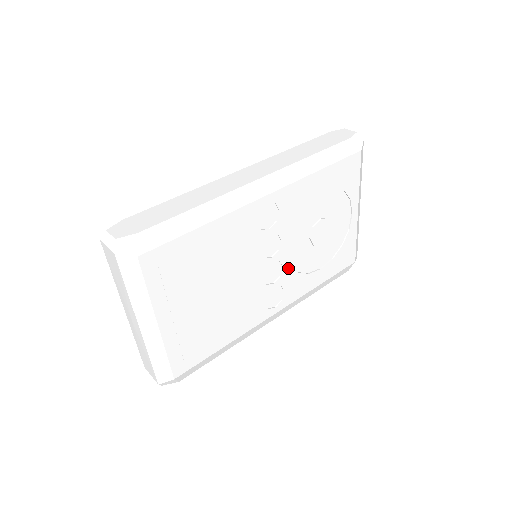
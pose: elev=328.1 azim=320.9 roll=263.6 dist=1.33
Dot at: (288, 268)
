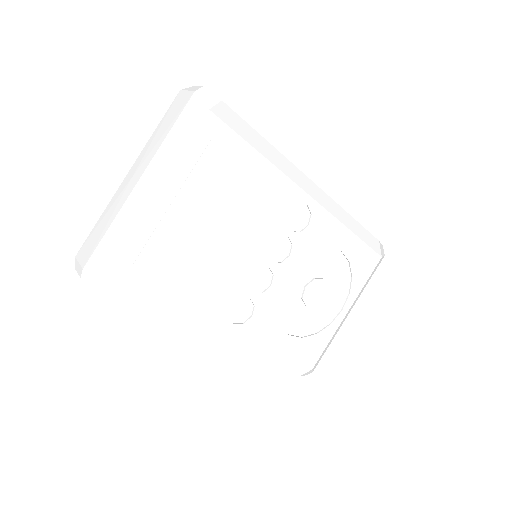
Dot at: (272, 293)
